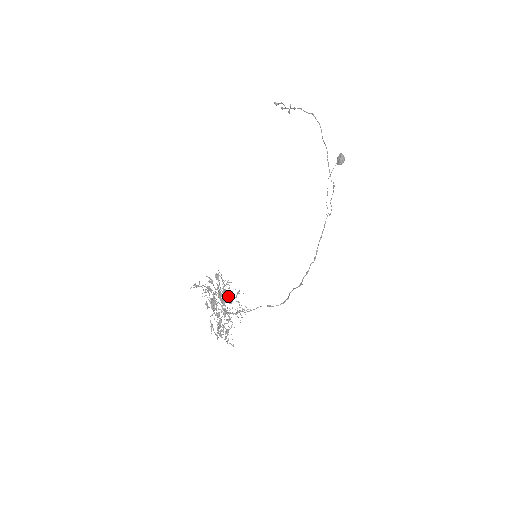
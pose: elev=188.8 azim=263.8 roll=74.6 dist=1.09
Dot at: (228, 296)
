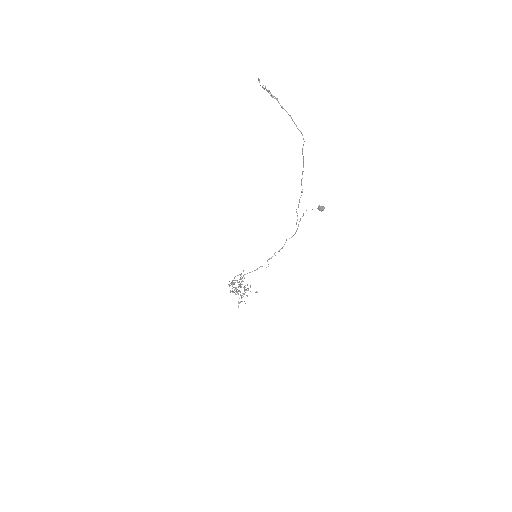
Dot at: occluded
